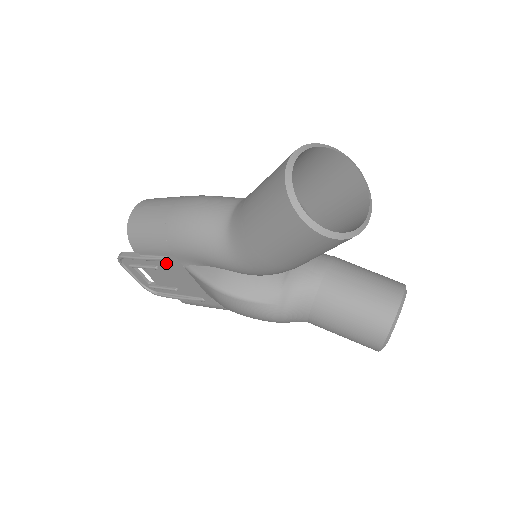
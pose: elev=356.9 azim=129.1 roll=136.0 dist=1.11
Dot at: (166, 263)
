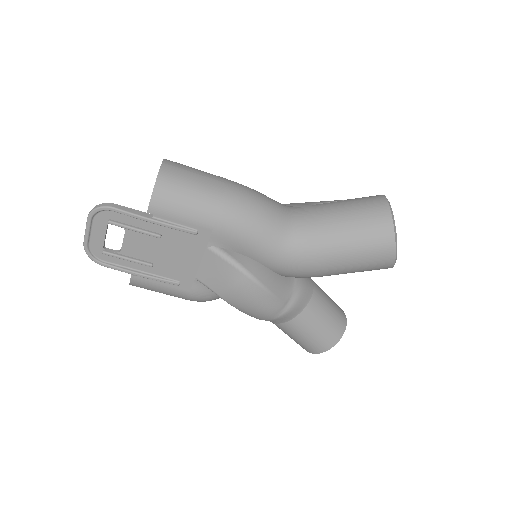
Dot at: (183, 236)
